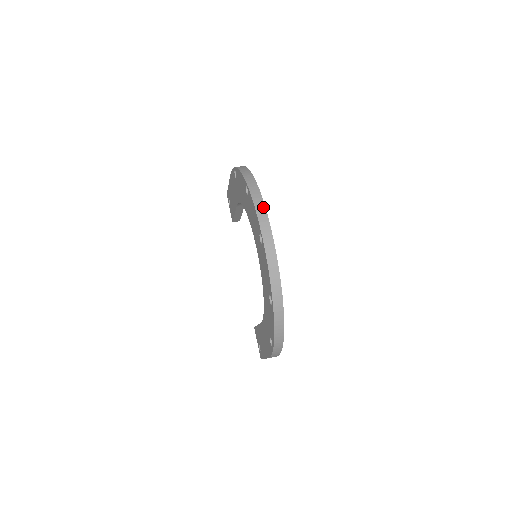
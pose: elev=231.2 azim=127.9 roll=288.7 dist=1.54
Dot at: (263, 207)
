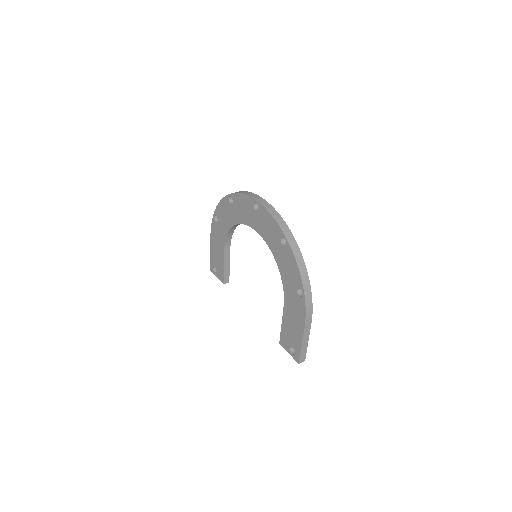
Dot at: (248, 192)
